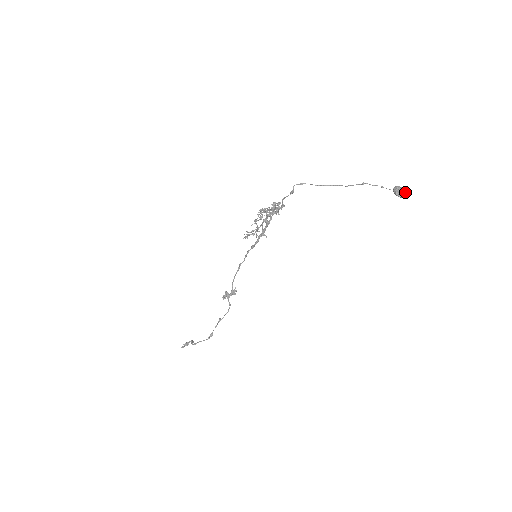
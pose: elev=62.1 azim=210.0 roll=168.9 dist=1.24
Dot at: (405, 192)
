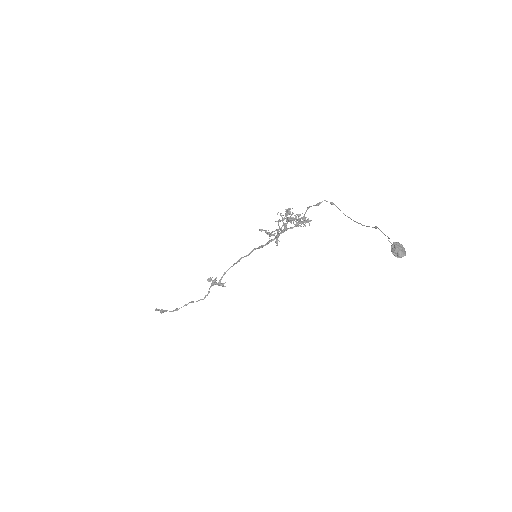
Dot at: (401, 251)
